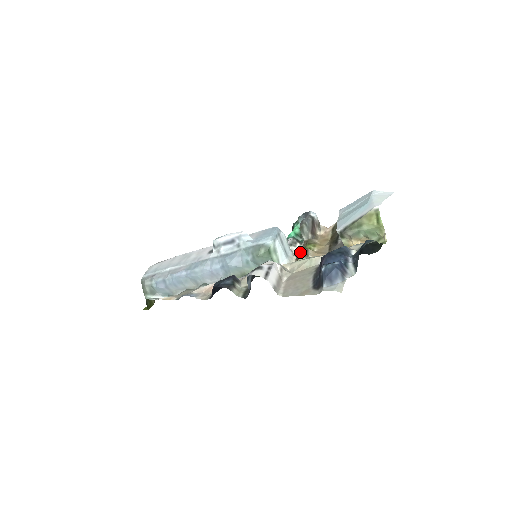
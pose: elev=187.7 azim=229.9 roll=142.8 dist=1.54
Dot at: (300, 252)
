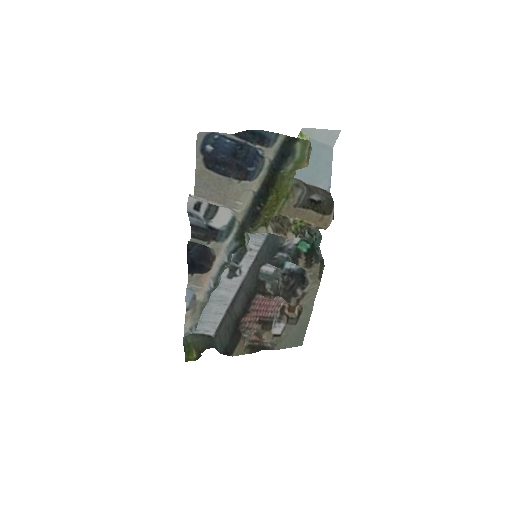
Dot at: (277, 222)
